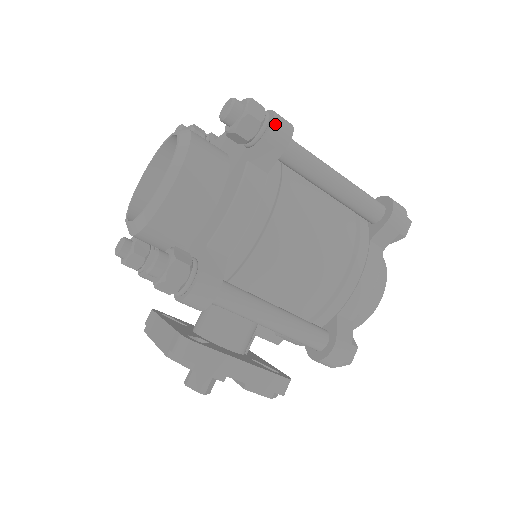
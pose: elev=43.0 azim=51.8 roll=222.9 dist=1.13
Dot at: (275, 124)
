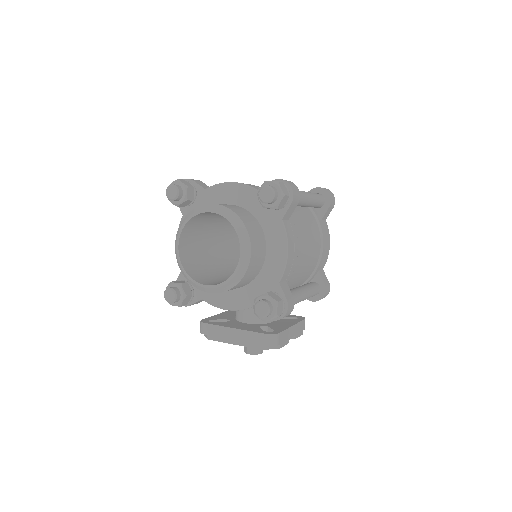
Dot at: (294, 192)
